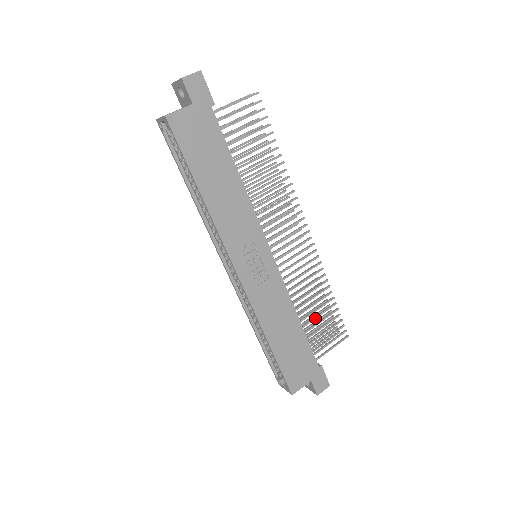
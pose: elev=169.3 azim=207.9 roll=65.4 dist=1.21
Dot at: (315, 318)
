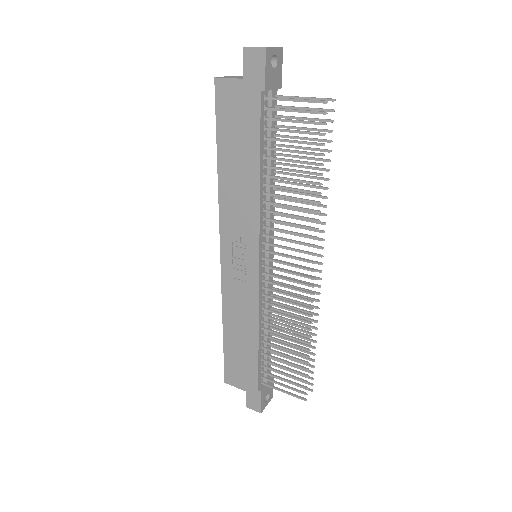
Dot at: (279, 353)
